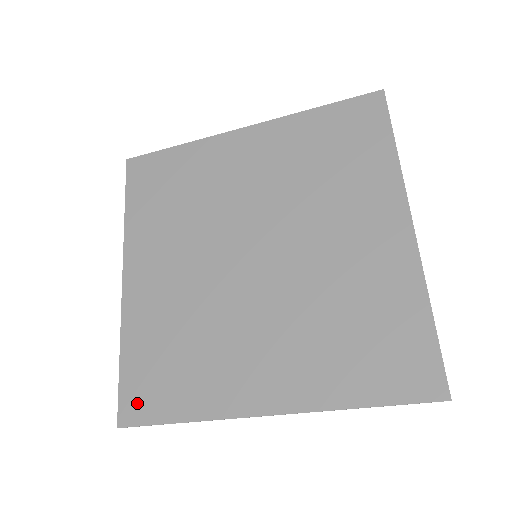
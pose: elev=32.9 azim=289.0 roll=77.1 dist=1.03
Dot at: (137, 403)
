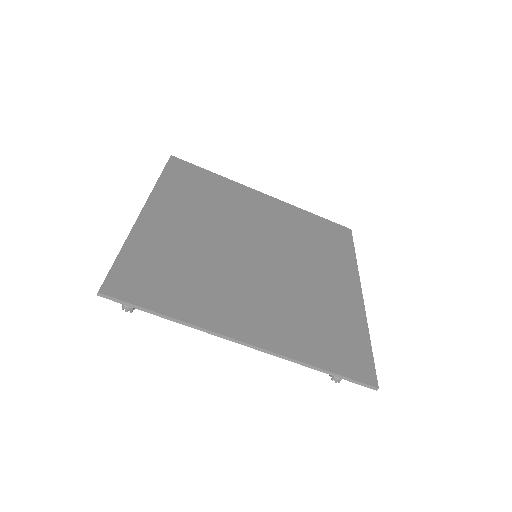
Dot at: (128, 285)
